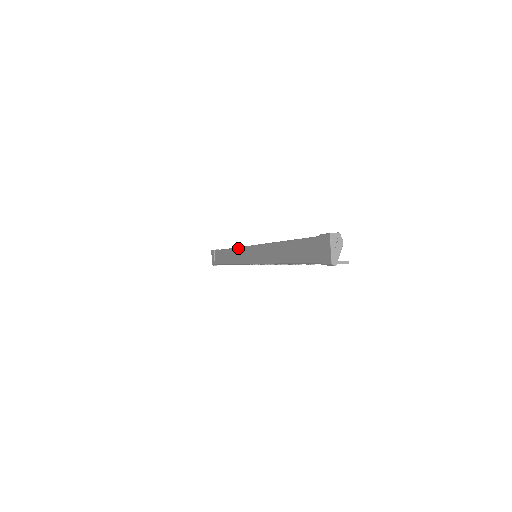
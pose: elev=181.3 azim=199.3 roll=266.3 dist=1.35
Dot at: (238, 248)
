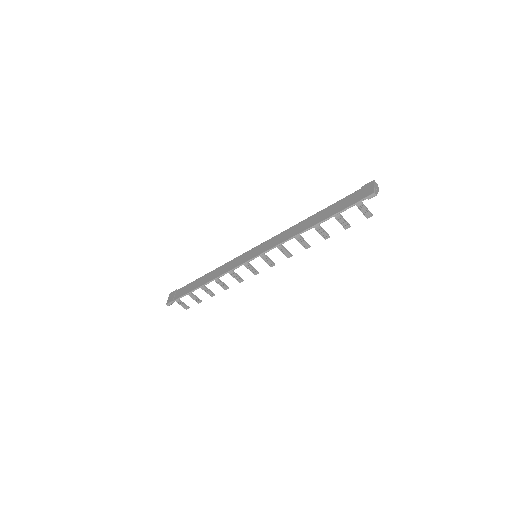
Dot at: (230, 261)
